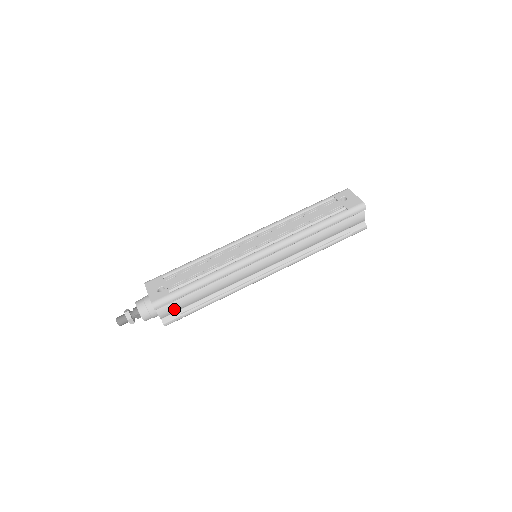
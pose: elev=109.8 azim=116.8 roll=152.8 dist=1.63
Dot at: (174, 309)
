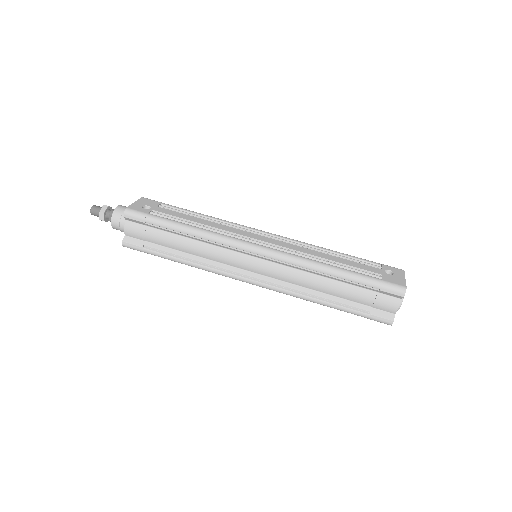
Dot at: (142, 234)
